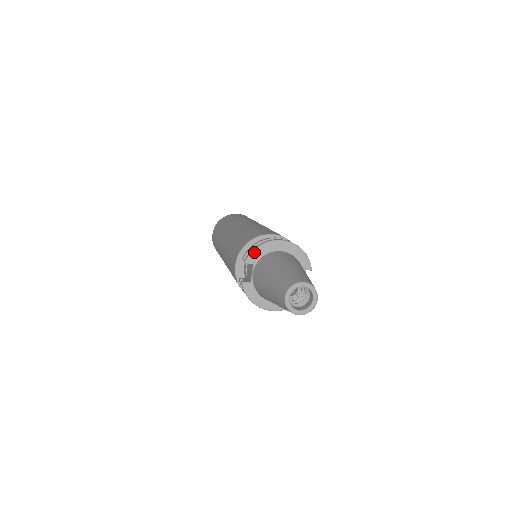
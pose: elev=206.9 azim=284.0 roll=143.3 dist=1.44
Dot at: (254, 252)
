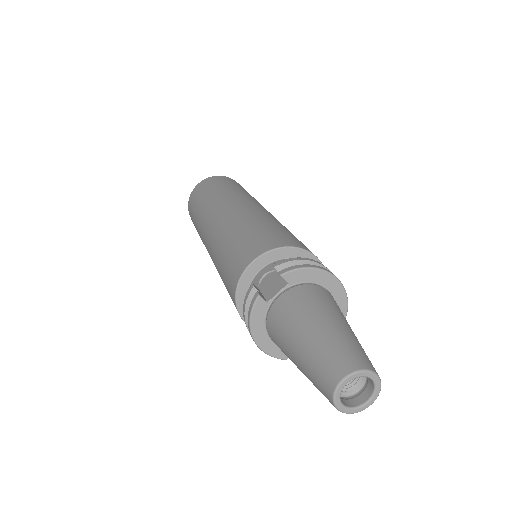
Dot at: (301, 270)
